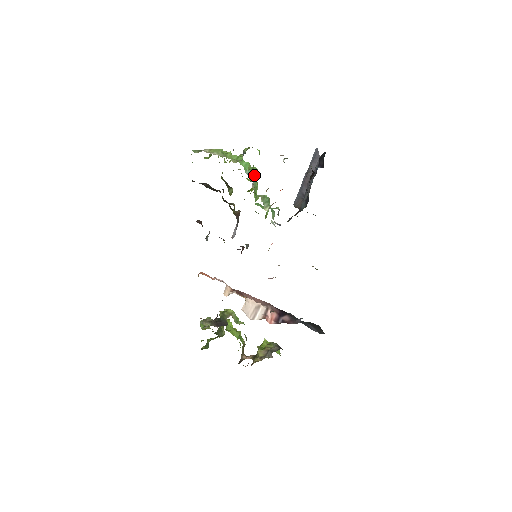
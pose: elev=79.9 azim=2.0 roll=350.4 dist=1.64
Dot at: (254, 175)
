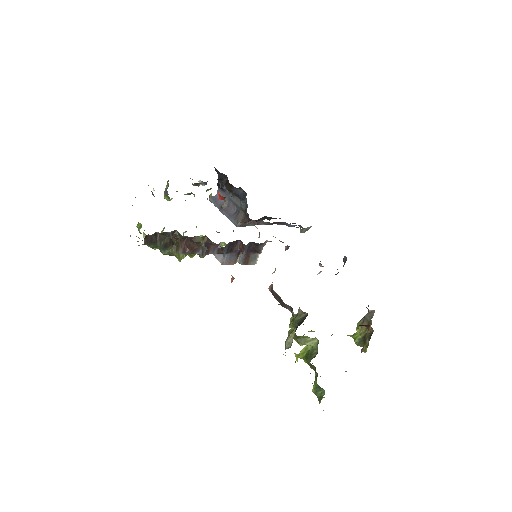
Dot at: occluded
